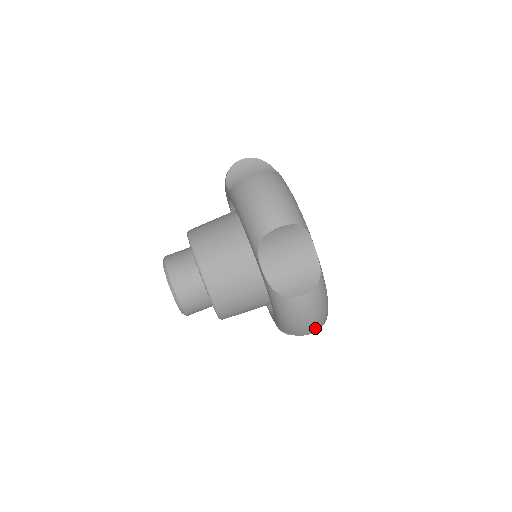
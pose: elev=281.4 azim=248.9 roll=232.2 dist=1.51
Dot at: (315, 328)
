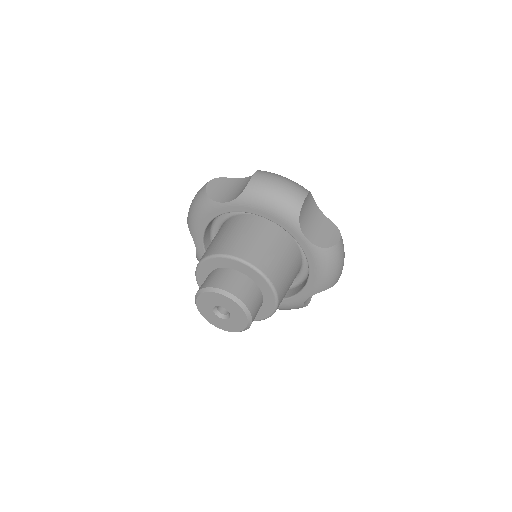
Dot at: occluded
